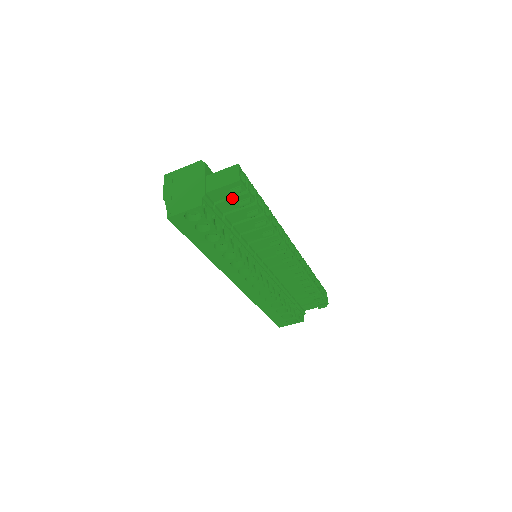
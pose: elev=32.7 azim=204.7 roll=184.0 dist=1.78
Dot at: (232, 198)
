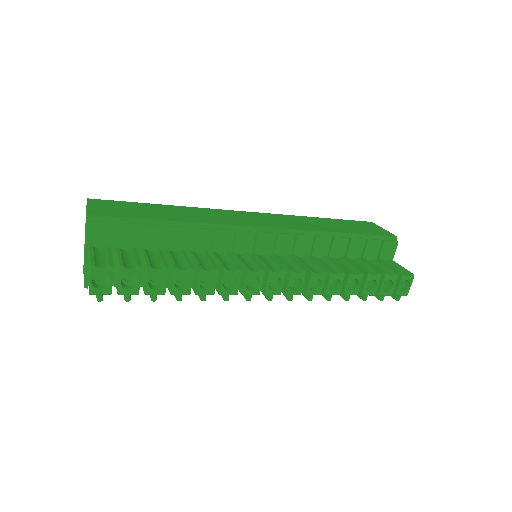
Dot at: occluded
